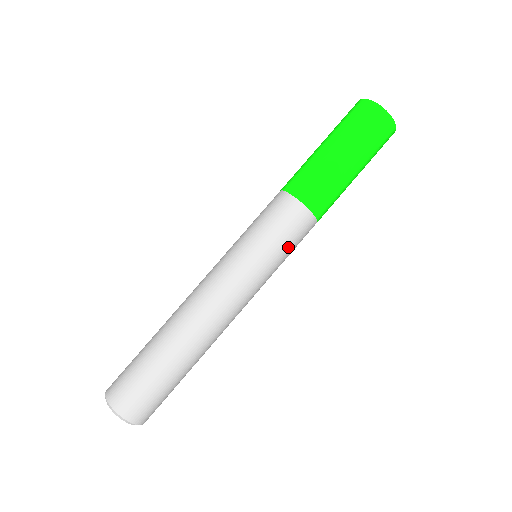
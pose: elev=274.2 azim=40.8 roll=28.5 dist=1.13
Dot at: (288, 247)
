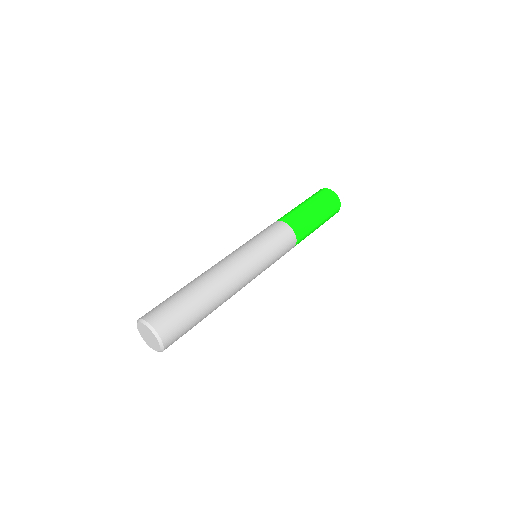
Dot at: (279, 257)
